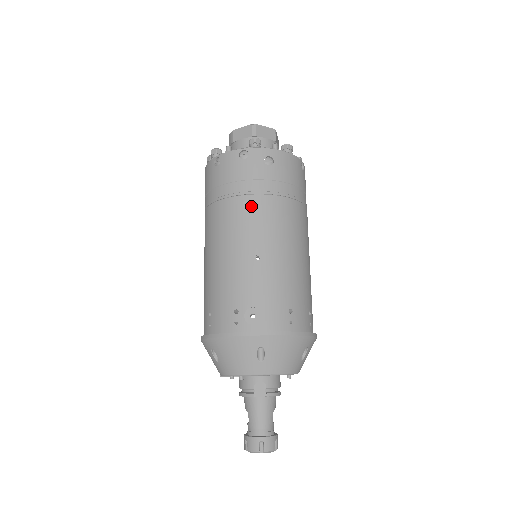
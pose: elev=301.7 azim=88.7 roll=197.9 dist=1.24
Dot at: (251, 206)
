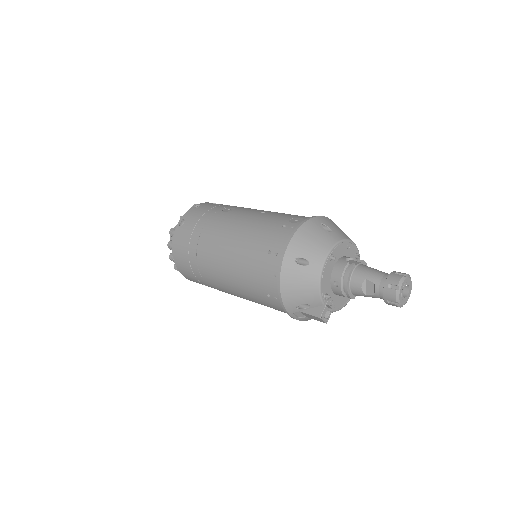
Dot at: occluded
